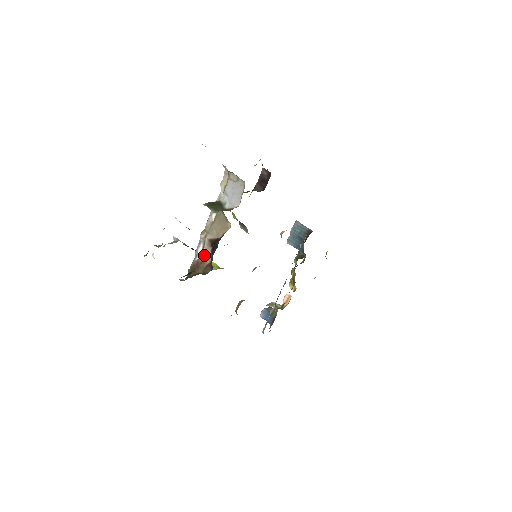
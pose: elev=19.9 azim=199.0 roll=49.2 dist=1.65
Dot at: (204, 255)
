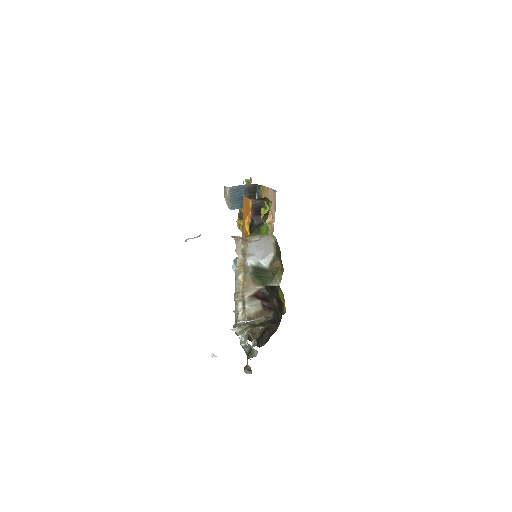
Dot at: (248, 308)
